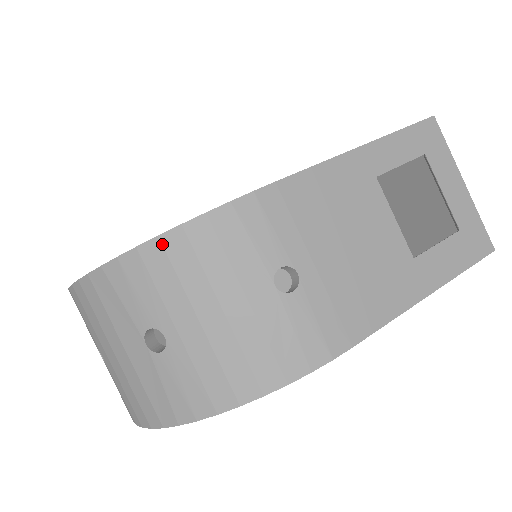
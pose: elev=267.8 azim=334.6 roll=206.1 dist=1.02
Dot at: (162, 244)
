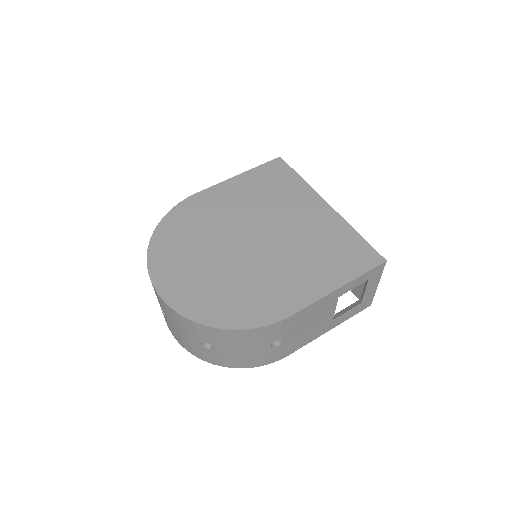
Dot at: (230, 332)
